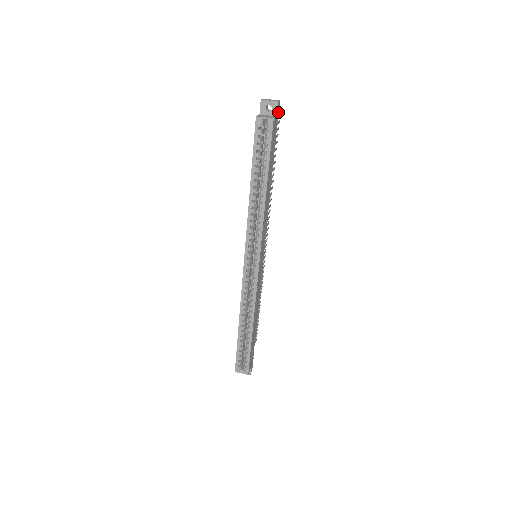
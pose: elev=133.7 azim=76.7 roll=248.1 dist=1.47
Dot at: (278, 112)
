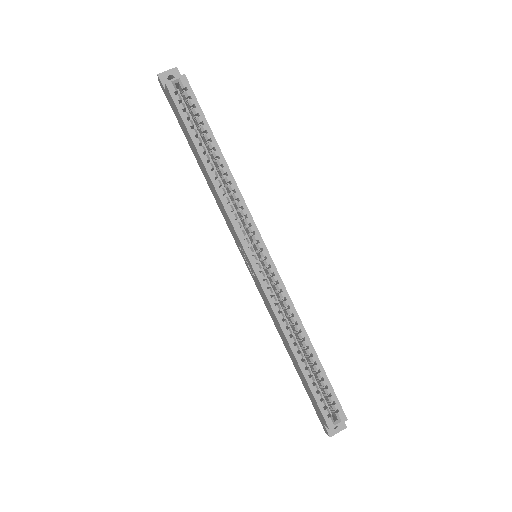
Dot at: occluded
